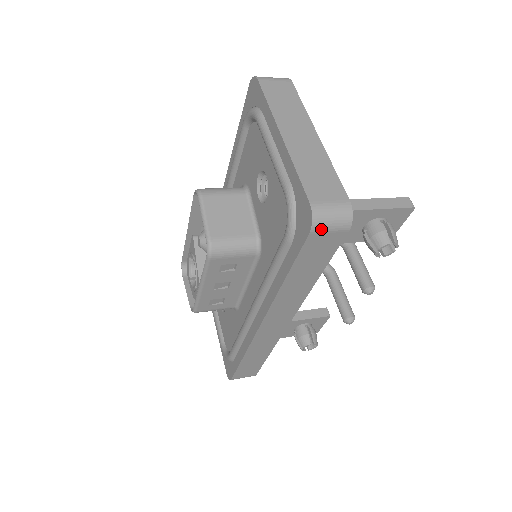
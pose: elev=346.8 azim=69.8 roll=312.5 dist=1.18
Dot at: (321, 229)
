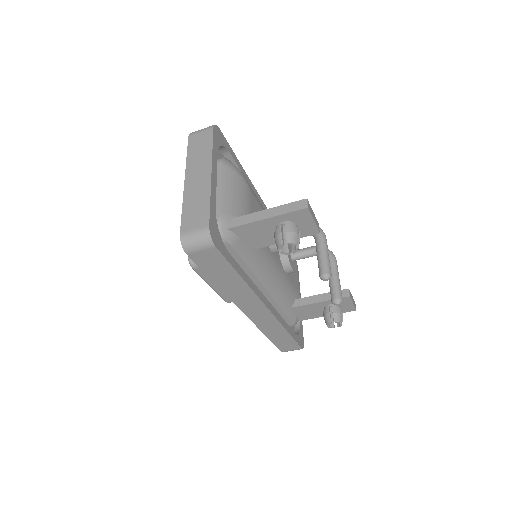
Dot at: (192, 250)
